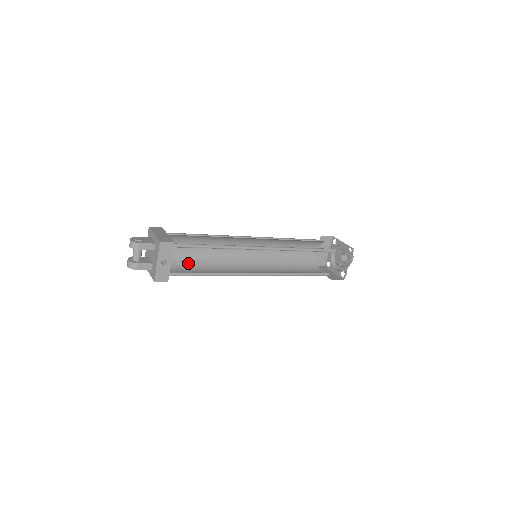
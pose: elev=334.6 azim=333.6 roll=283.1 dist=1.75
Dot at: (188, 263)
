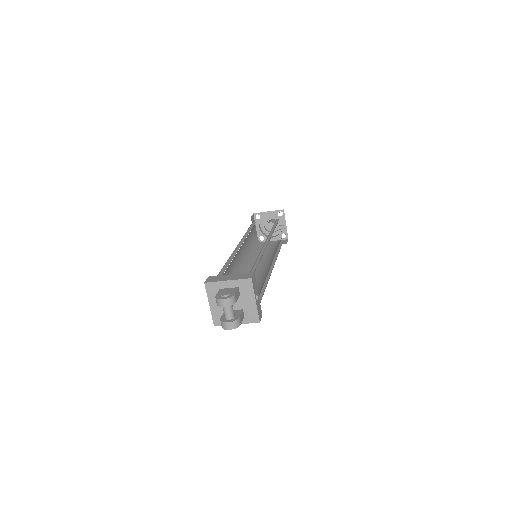
Dot at: occluded
